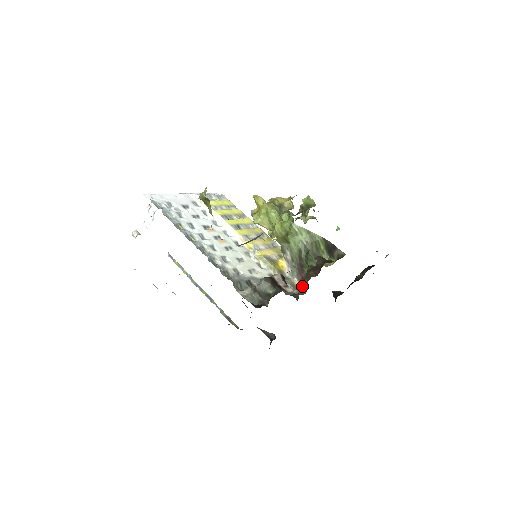
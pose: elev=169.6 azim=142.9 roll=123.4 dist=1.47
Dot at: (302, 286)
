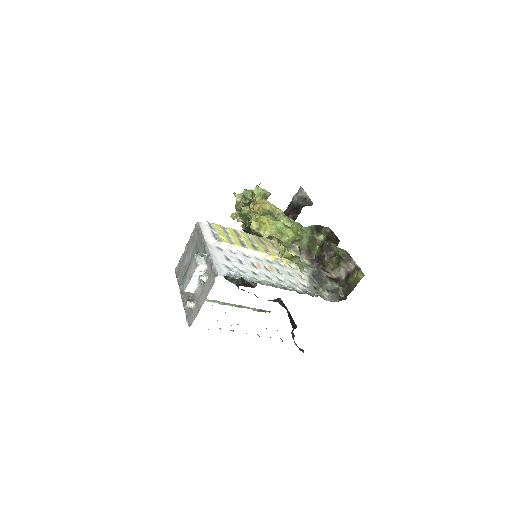
Dot at: (314, 263)
